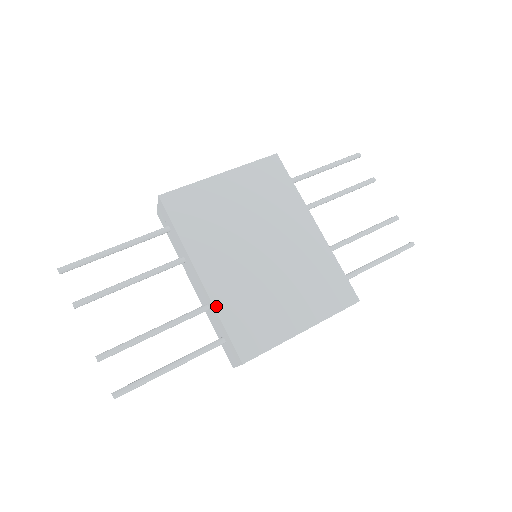
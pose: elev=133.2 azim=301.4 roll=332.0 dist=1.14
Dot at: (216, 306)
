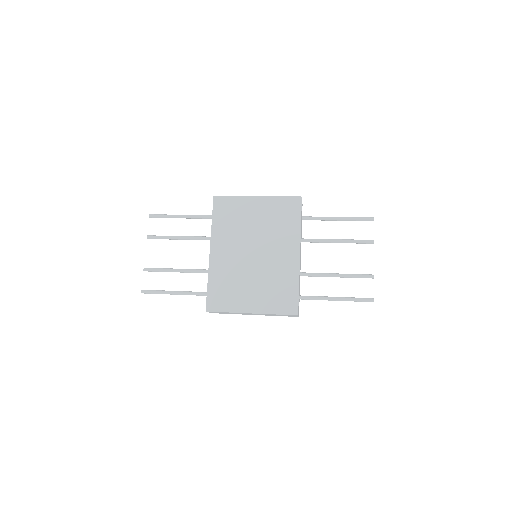
Dot at: (210, 273)
